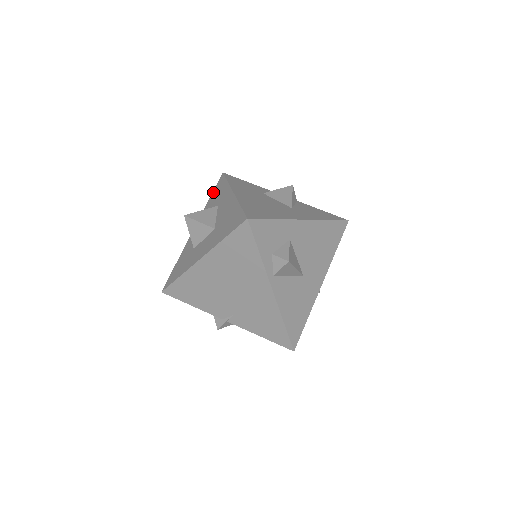
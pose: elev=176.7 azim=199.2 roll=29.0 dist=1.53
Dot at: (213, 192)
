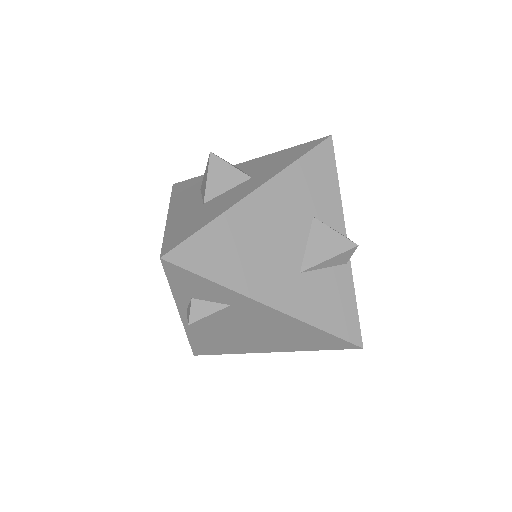
Dot at: (296, 147)
